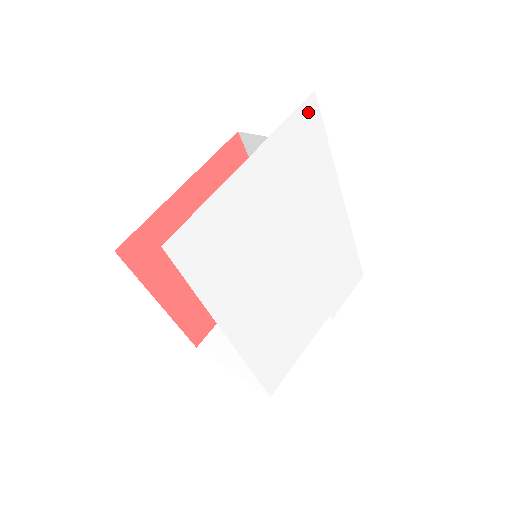
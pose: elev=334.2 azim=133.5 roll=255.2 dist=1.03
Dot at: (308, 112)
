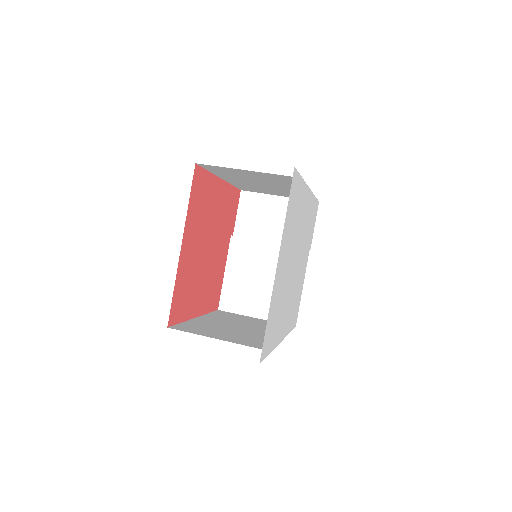
Dot at: (293, 184)
